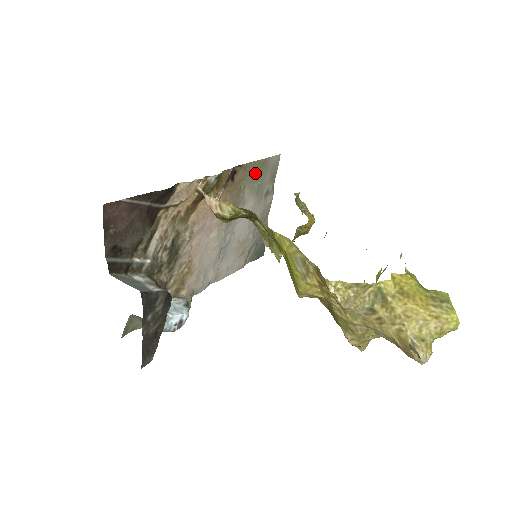
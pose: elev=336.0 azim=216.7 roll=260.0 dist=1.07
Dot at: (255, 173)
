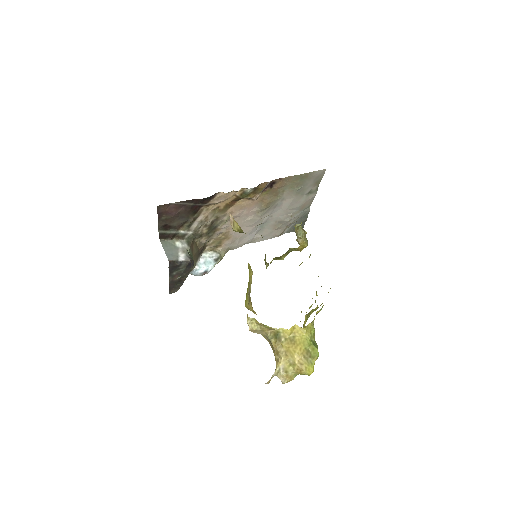
Dot at: (296, 182)
